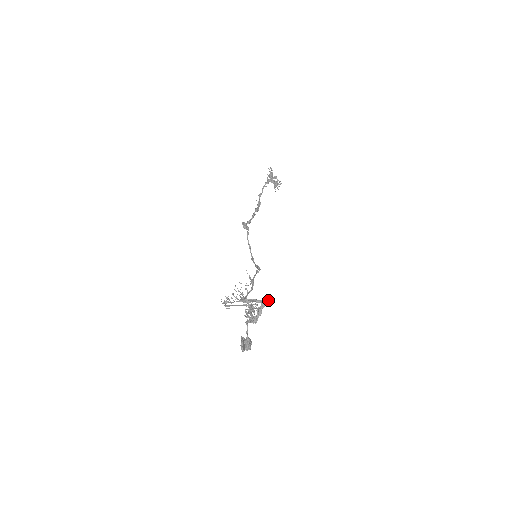
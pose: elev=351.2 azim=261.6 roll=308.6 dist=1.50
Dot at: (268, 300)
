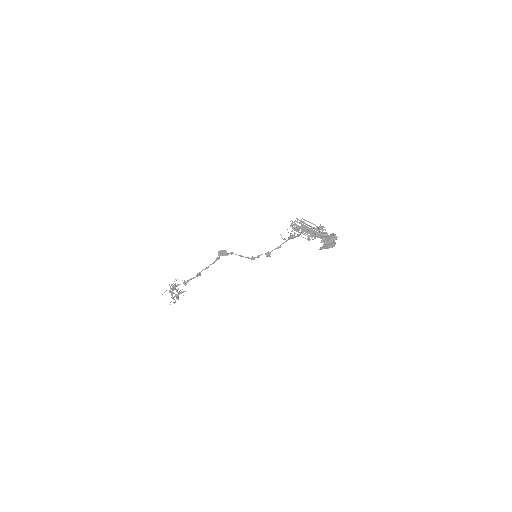
Dot at: occluded
